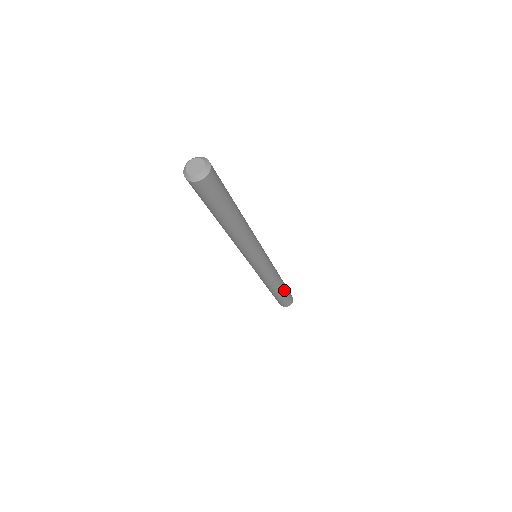
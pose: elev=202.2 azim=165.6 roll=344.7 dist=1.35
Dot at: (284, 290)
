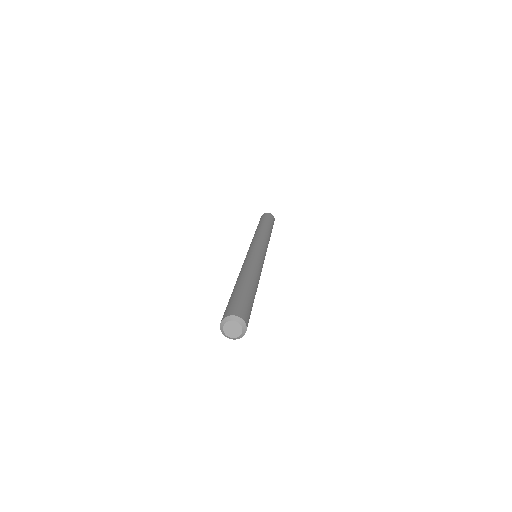
Dot at: (271, 230)
